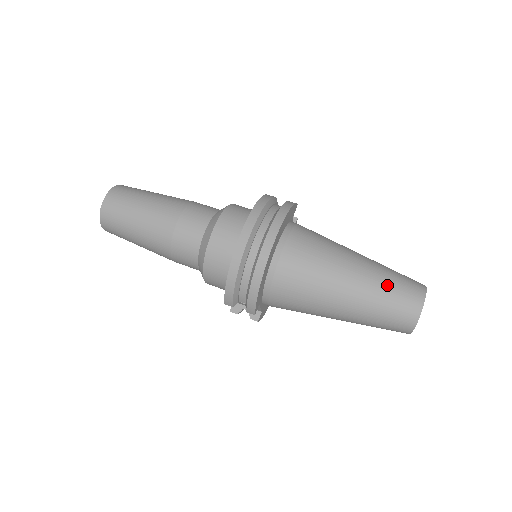
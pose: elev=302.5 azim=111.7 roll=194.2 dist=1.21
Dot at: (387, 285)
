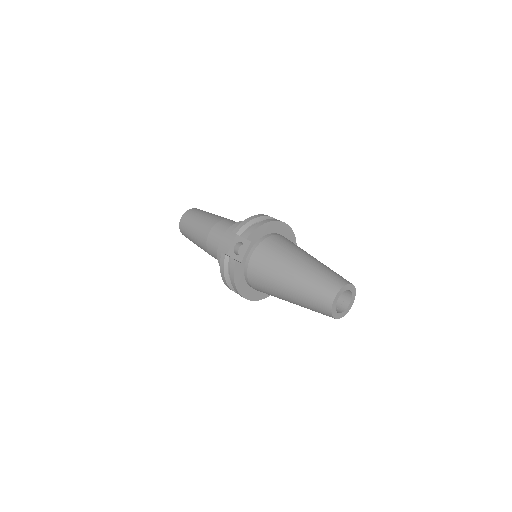
Dot at: occluded
